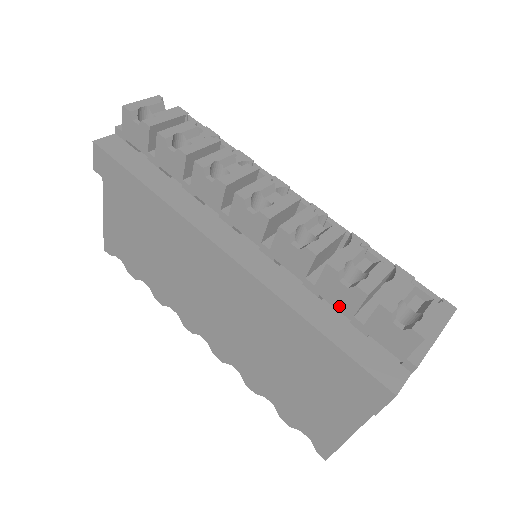
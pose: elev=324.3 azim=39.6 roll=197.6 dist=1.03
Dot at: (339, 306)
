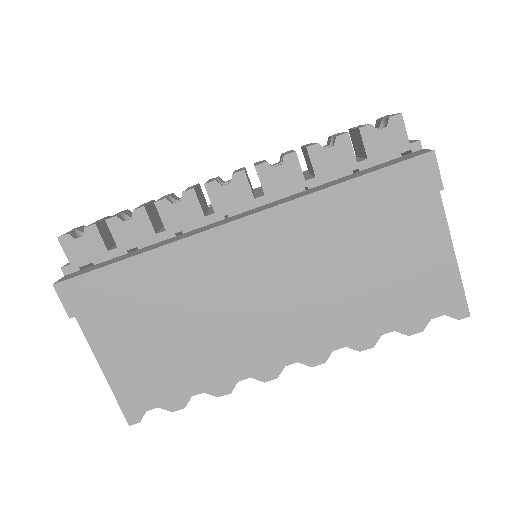
Dot at: (342, 169)
